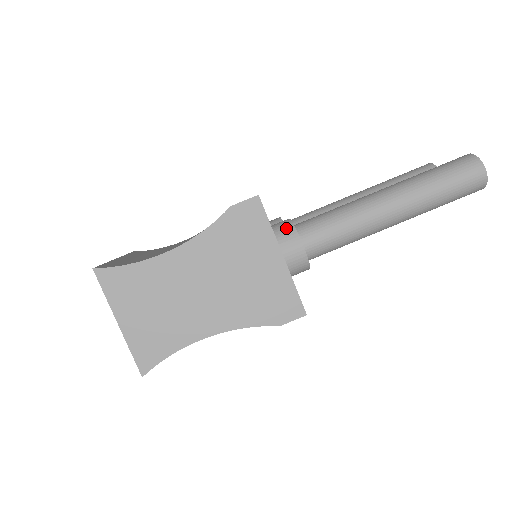
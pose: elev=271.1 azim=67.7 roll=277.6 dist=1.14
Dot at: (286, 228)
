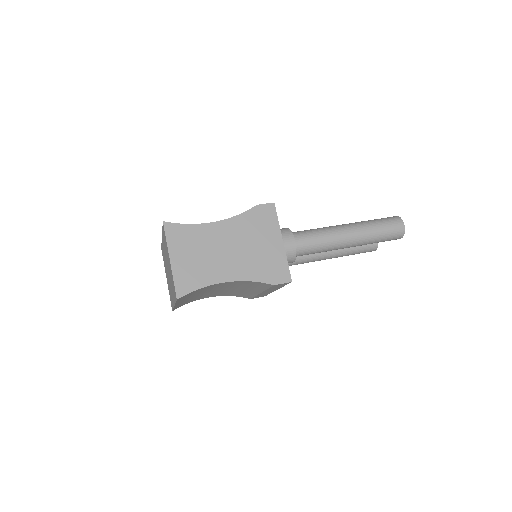
Dot at: (285, 230)
